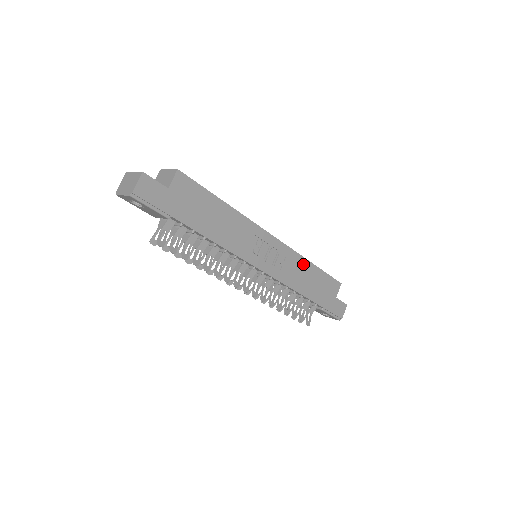
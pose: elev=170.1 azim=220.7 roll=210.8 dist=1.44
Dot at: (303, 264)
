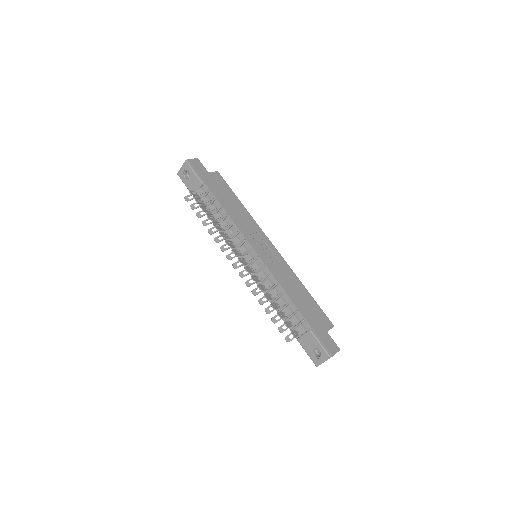
Dot at: (295, 280)
